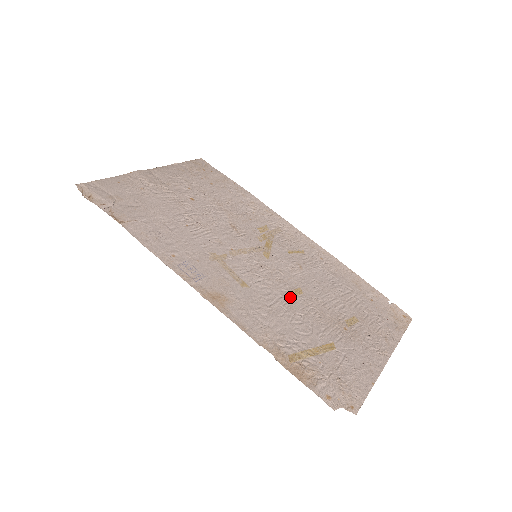
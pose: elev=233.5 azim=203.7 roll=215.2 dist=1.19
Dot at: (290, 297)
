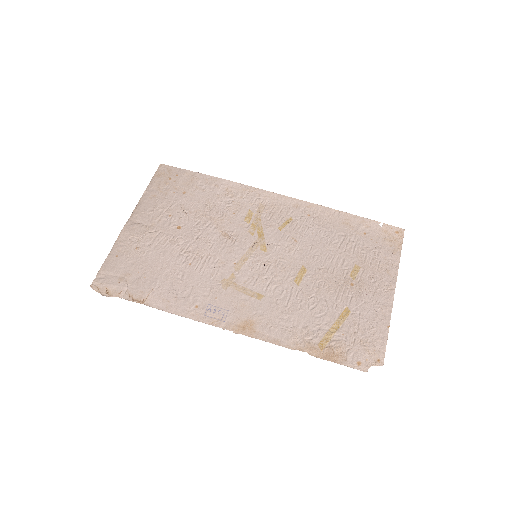
Dot at: (299, 283)
